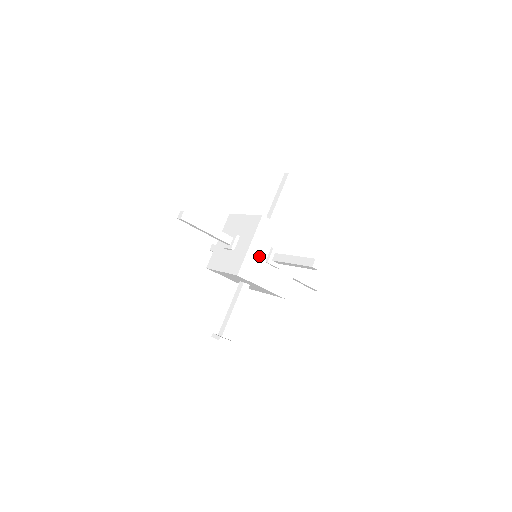
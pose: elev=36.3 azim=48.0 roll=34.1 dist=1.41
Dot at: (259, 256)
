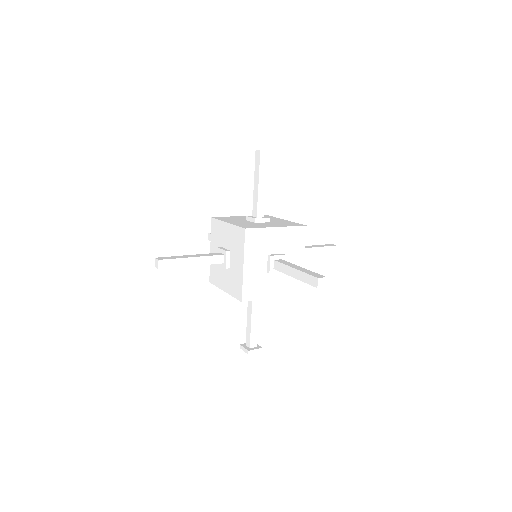
Dot at: (258, 271)
